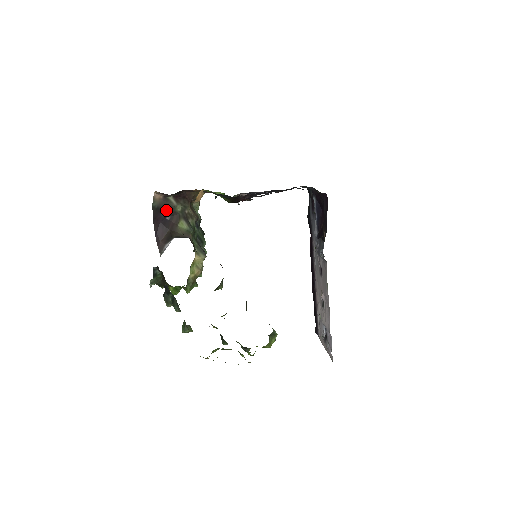
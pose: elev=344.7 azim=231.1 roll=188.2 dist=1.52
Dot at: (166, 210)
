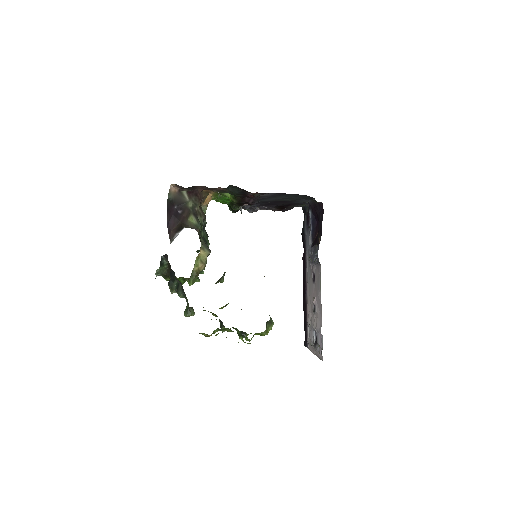
Dot at: (179, 204)
